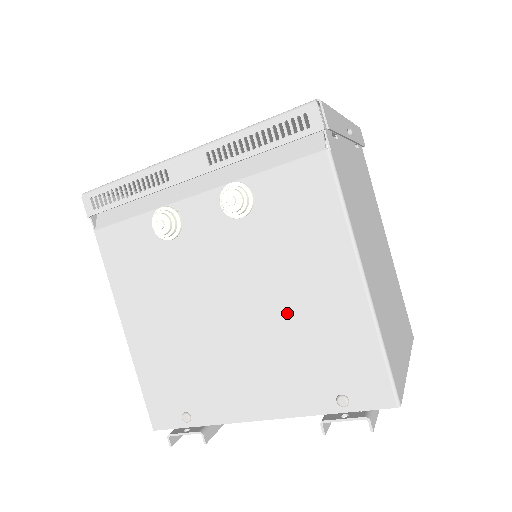
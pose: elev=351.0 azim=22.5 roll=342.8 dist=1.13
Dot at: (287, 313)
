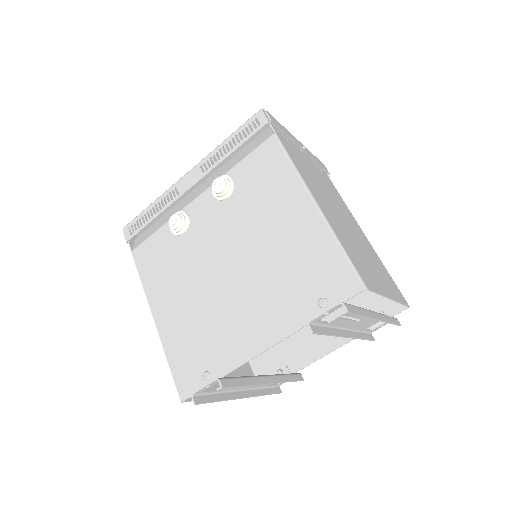
Dot at: (269, 251)
